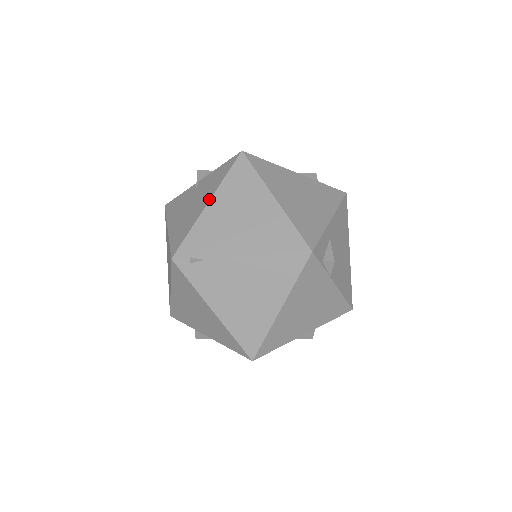
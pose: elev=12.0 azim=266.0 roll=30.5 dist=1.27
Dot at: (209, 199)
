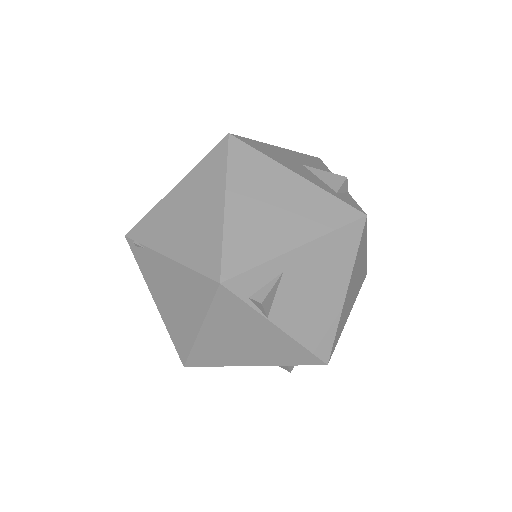
Dot at: (178, 183)
